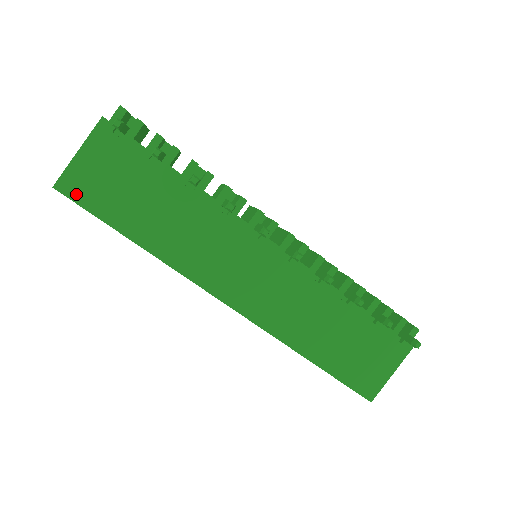
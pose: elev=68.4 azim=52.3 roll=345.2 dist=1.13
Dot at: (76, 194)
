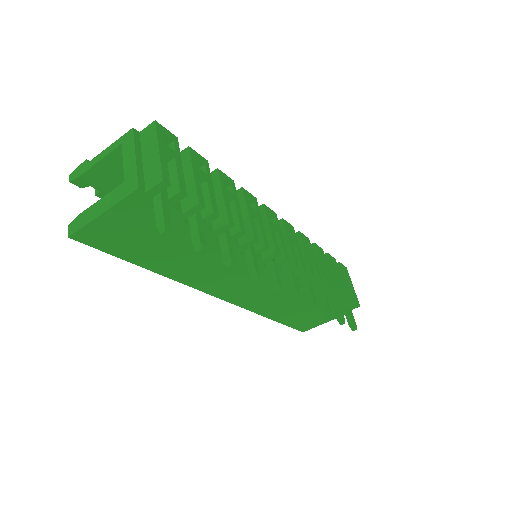
Dot at: (95, 242)
